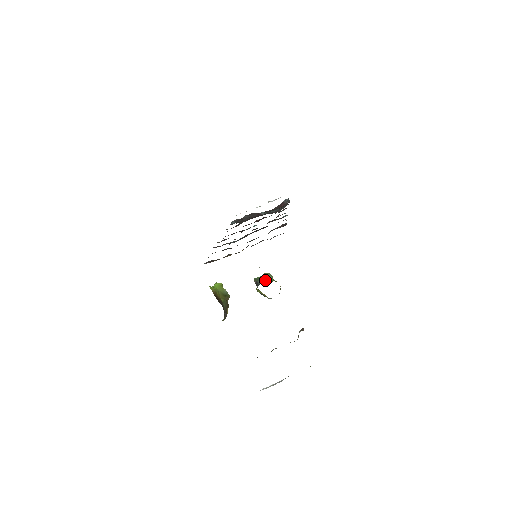
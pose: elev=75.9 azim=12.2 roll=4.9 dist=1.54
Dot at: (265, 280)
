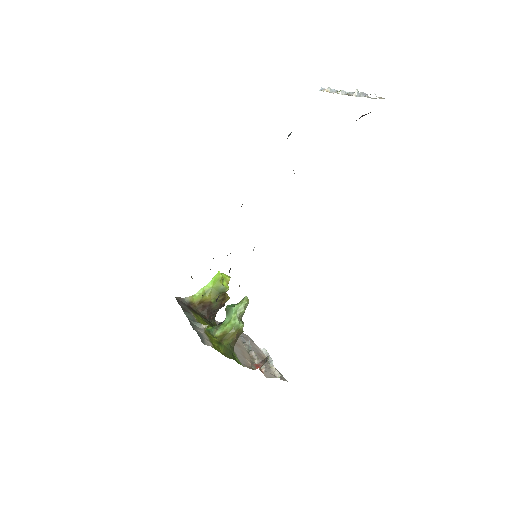
Dot at: (228, 320)
